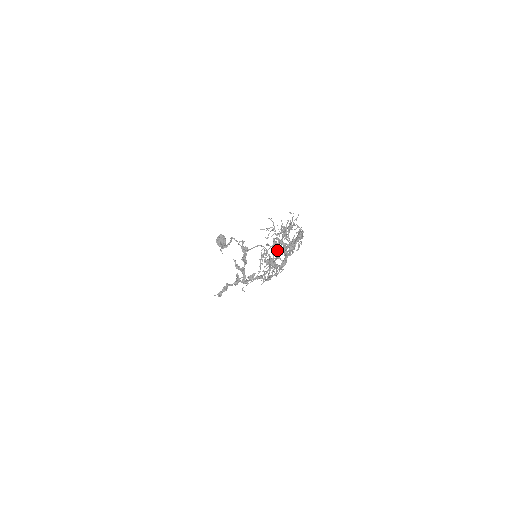
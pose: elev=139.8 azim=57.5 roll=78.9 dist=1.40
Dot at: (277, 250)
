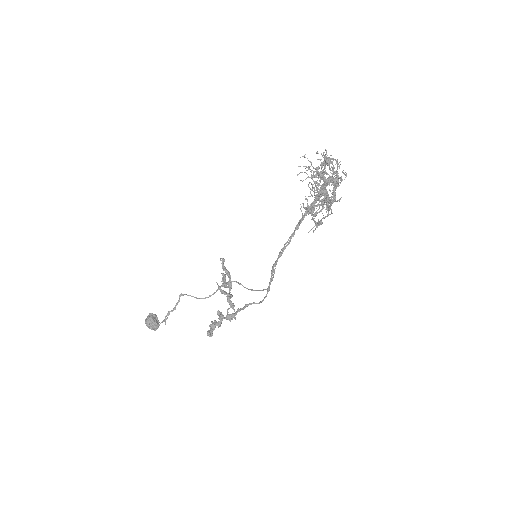
Dot at: occluded
